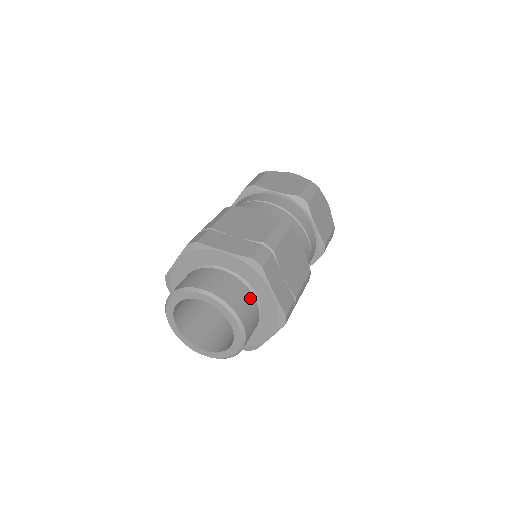
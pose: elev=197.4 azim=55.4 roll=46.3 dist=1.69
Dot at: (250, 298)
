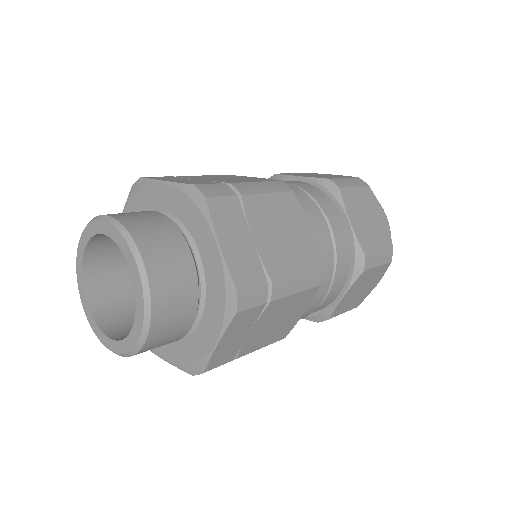
Dot at: occluded
